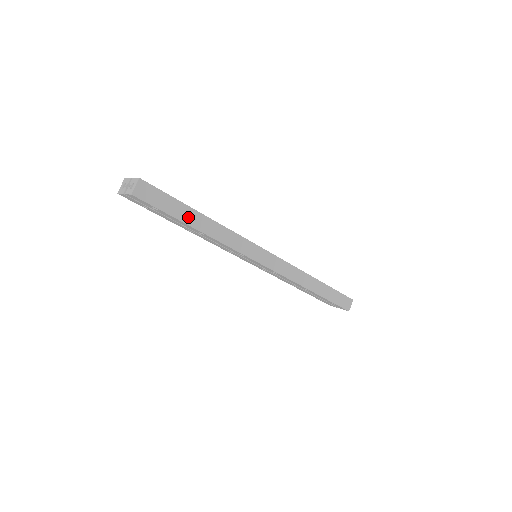
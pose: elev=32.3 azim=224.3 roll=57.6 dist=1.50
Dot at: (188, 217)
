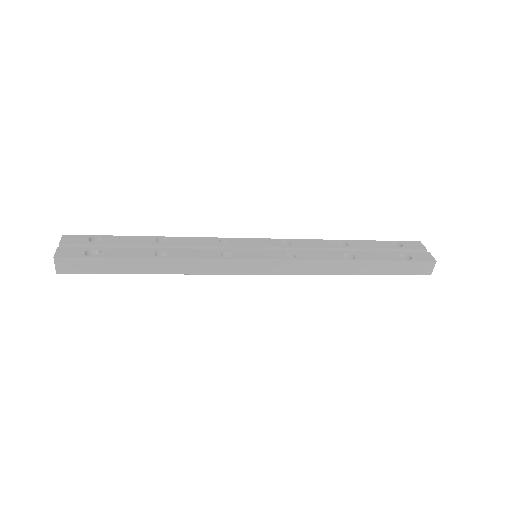
Dot at: (131, 267)
